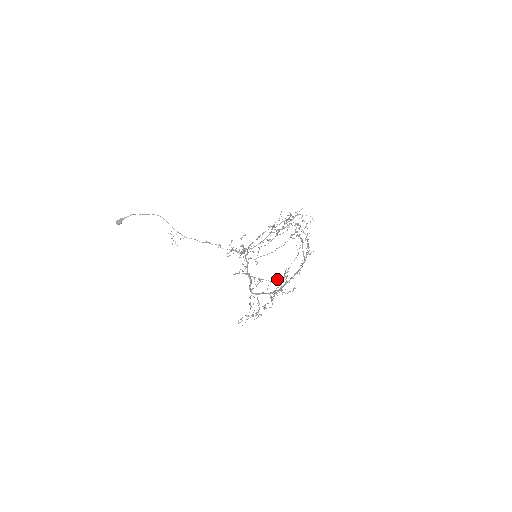
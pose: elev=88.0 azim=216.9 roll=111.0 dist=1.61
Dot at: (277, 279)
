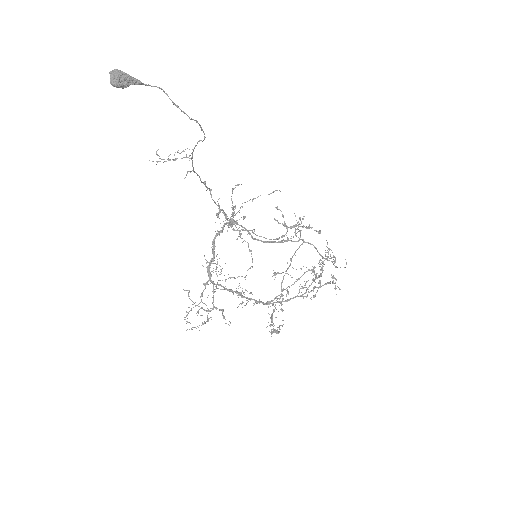
Dot at: occluded
